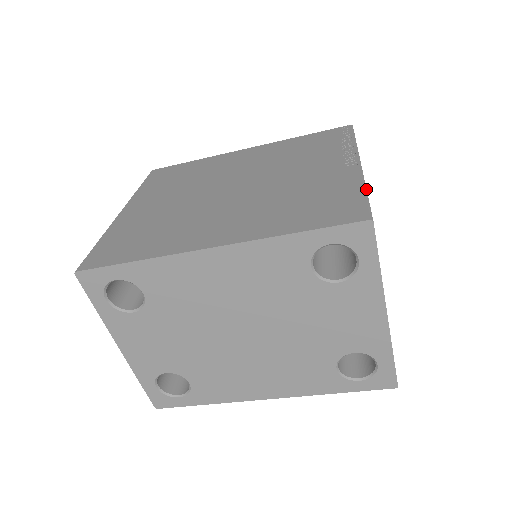
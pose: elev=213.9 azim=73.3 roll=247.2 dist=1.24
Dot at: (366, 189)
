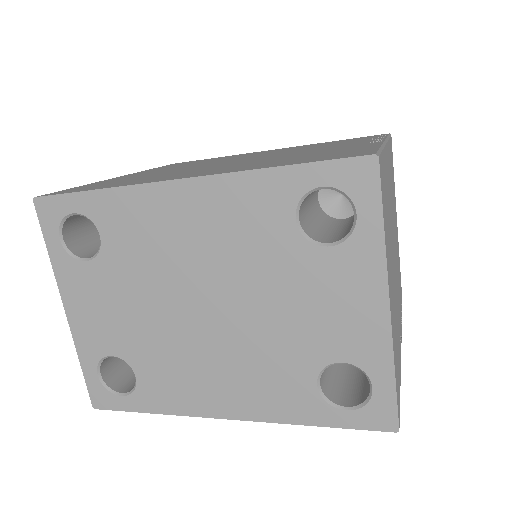
Dot at: (383, 148)
